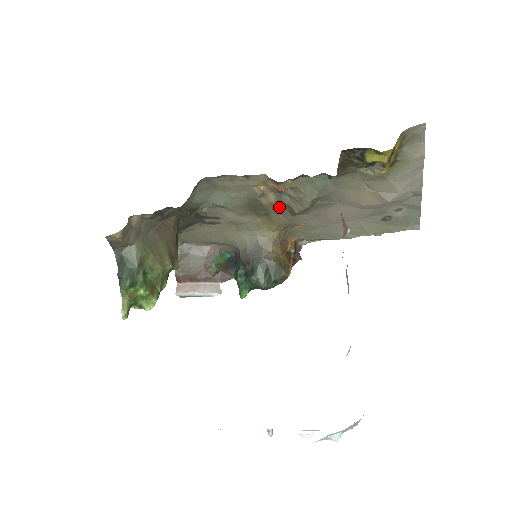
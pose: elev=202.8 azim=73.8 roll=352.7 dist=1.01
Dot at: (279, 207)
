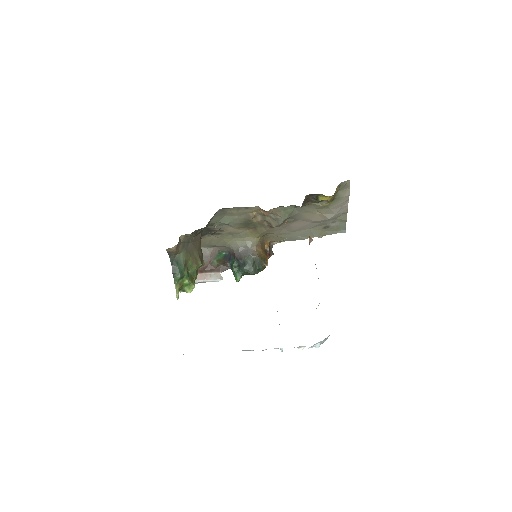
Dot at: (263, 223)
